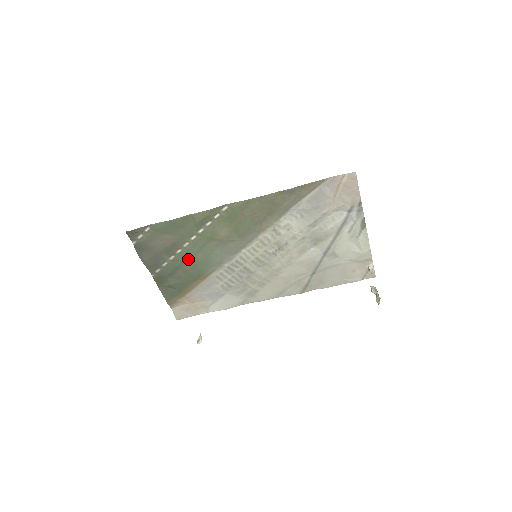
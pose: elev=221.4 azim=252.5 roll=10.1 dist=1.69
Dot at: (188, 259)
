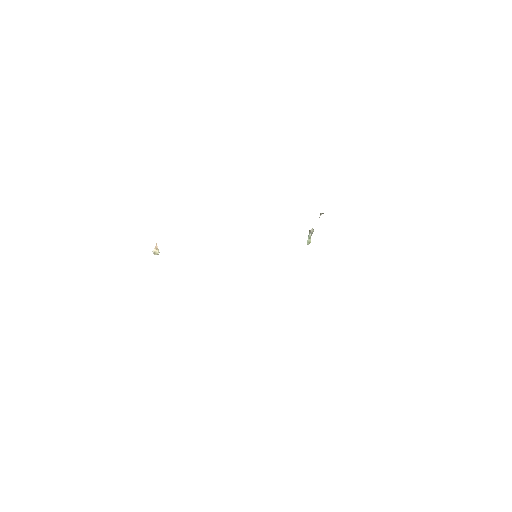
Dot at: occluded
